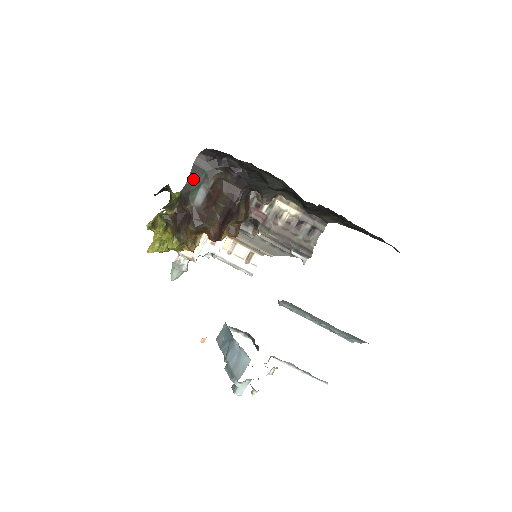
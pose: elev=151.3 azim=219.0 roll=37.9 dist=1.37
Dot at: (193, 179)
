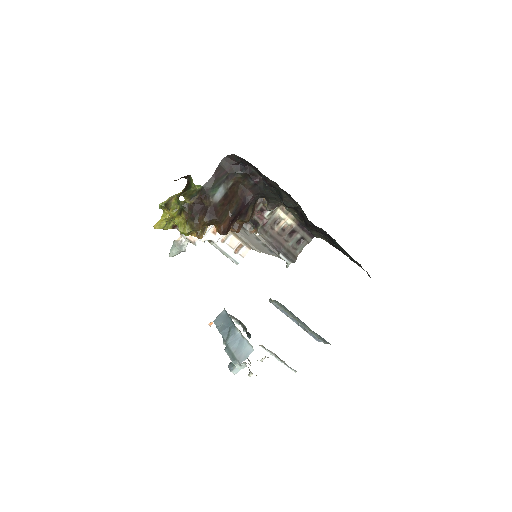
Dot at: (216, 178)
